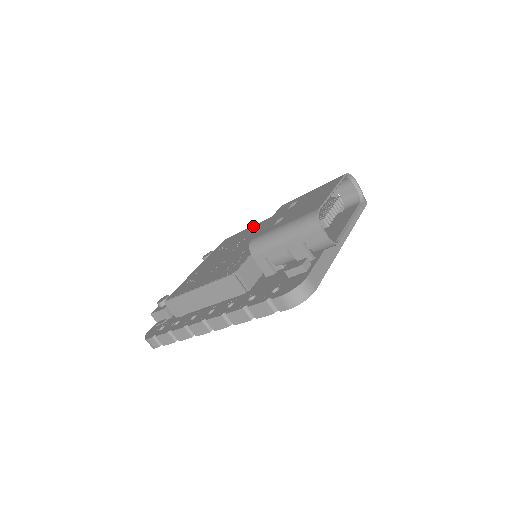
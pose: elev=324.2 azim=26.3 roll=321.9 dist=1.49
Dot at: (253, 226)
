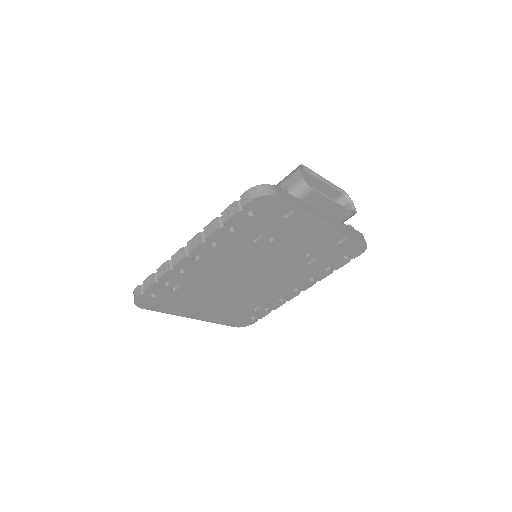
Dot at: occluded
